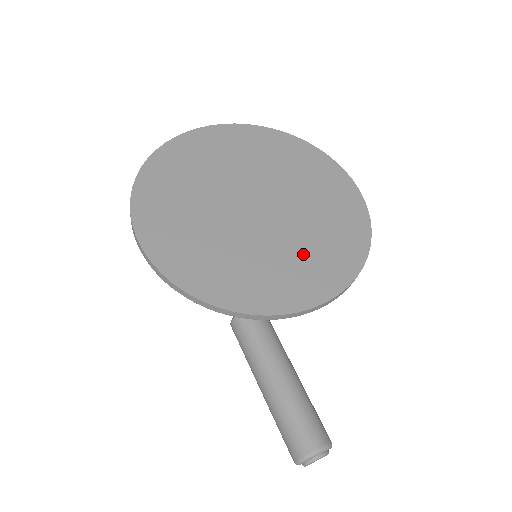
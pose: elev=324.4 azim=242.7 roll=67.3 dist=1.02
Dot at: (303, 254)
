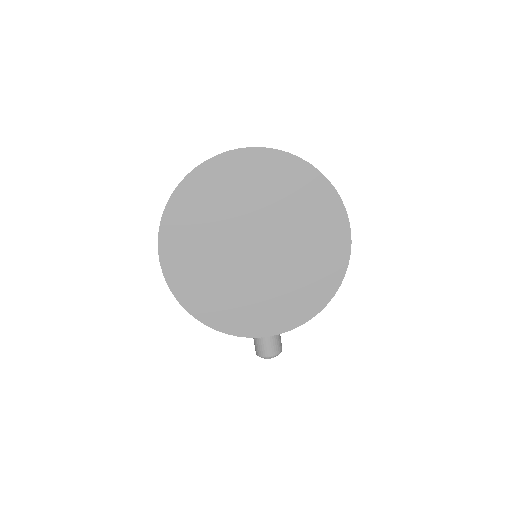
Dot at: (278, 295)
